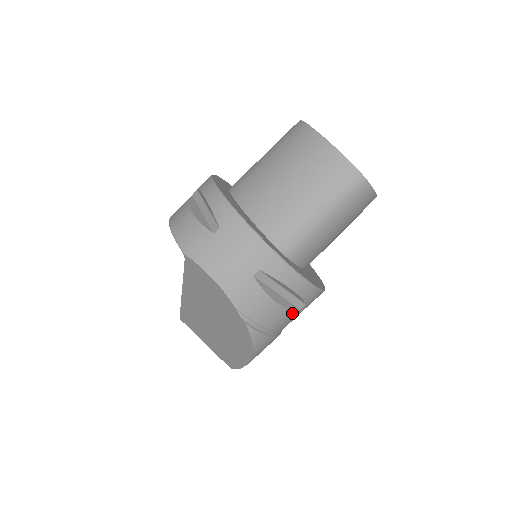
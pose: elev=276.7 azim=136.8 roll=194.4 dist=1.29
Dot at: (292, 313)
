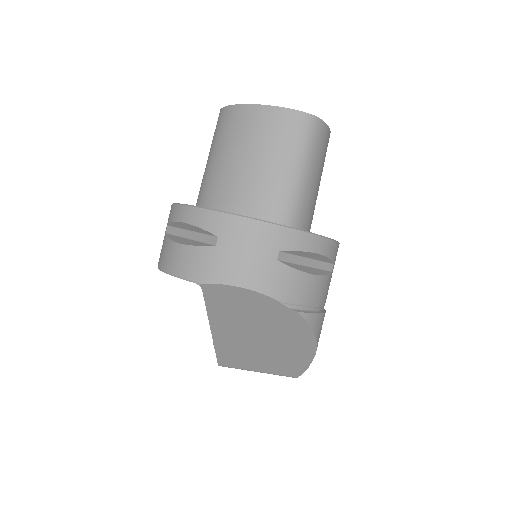
Dot at: (327, 279)
